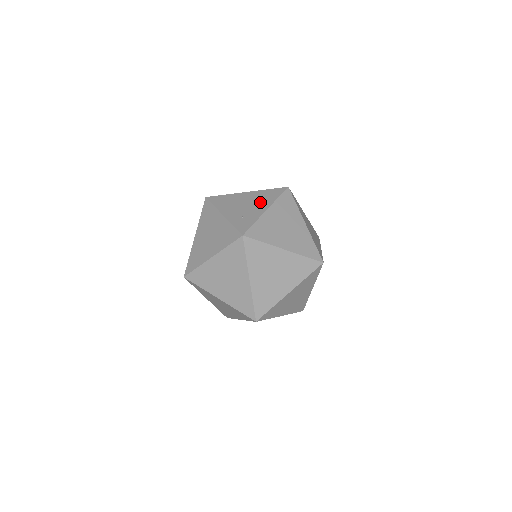
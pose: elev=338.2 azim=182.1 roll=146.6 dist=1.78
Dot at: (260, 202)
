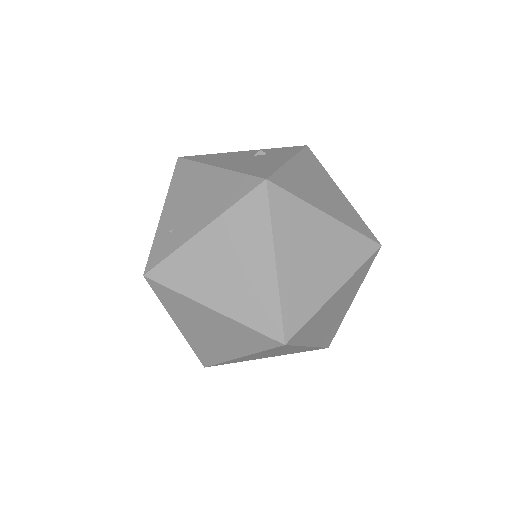
Dot at: (209, 204)
